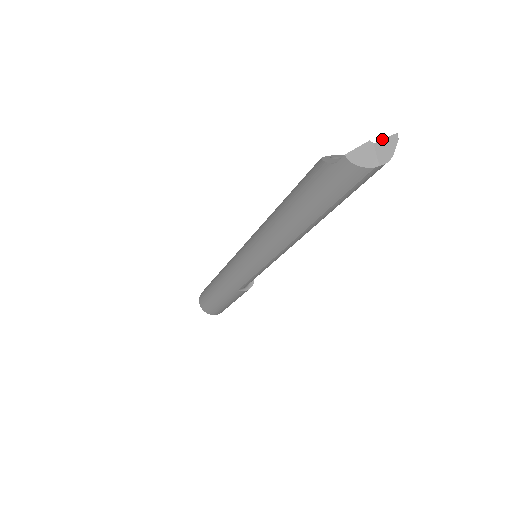
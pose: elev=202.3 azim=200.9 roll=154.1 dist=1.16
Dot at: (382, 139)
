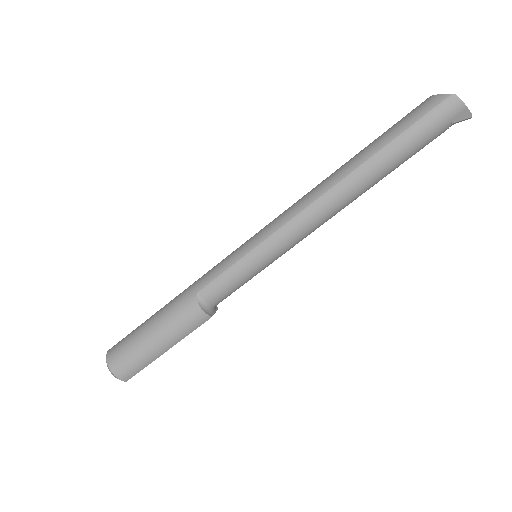
Dot at: occluded
